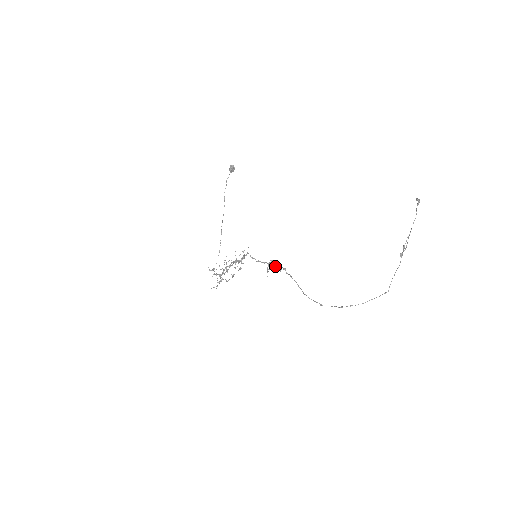
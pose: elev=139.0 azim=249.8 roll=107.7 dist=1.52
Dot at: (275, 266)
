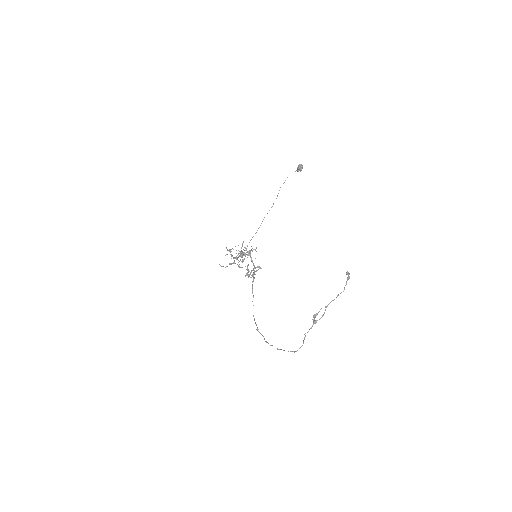
Dot at: occluded
